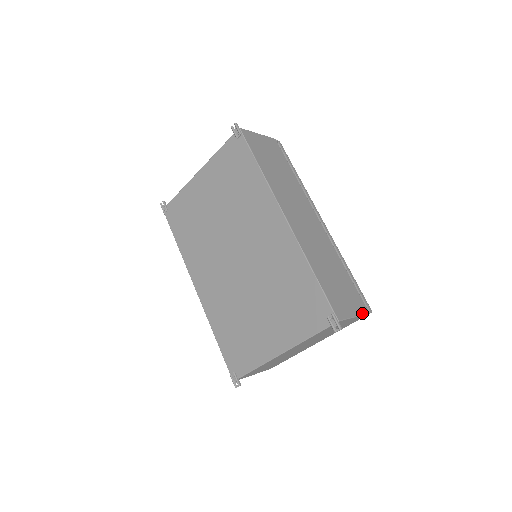
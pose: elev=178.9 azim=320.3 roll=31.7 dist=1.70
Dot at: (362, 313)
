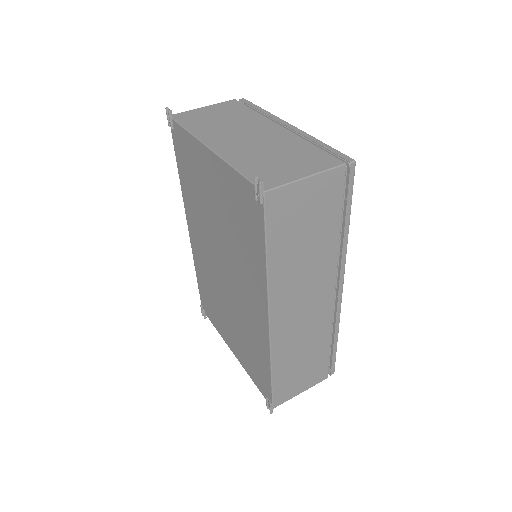
Dot at: (315, 384)
